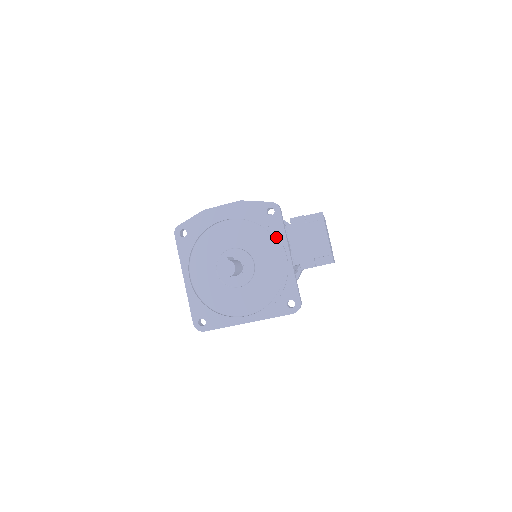
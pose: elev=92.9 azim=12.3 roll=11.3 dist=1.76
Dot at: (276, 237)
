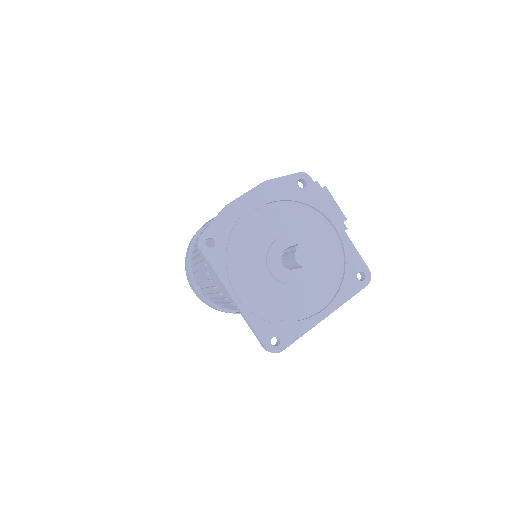
Dot at: (320, 209)
